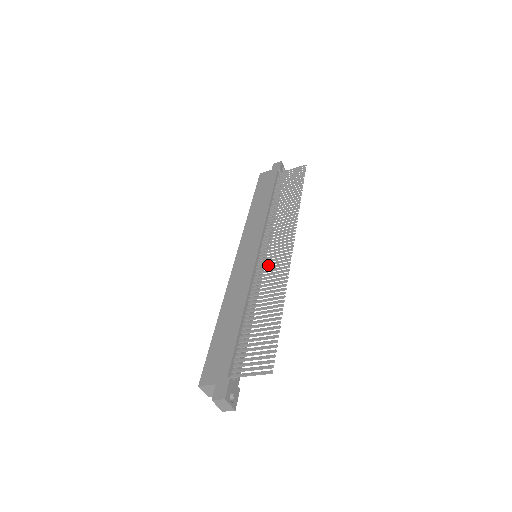
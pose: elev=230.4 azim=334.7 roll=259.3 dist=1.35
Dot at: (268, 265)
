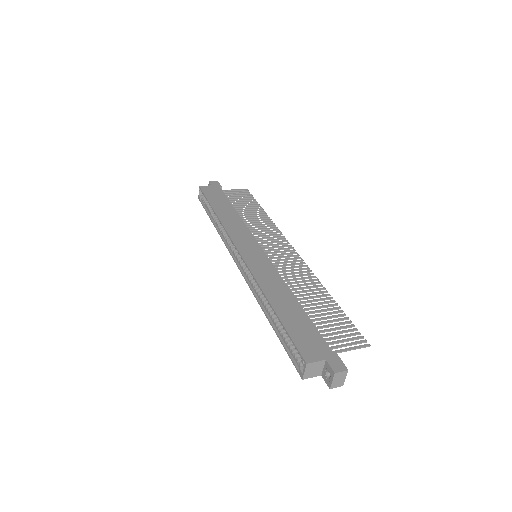
Dot at: (282, 263)
